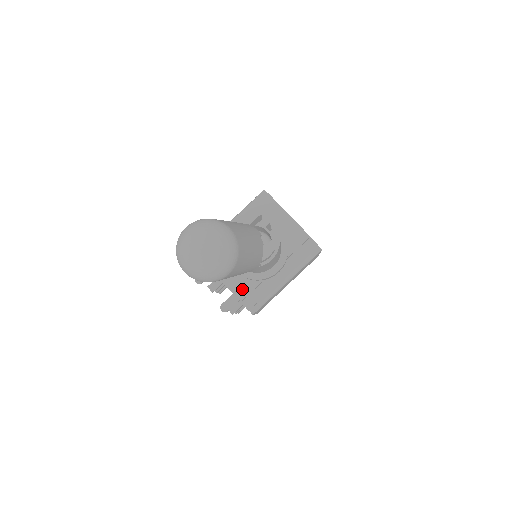
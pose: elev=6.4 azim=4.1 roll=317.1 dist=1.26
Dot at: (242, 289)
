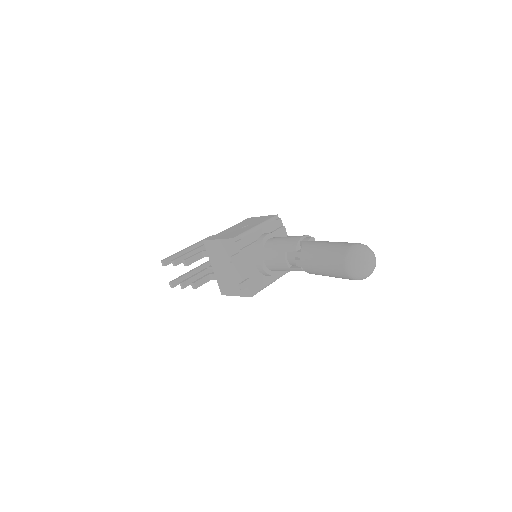
Dot at: (255, 277)
